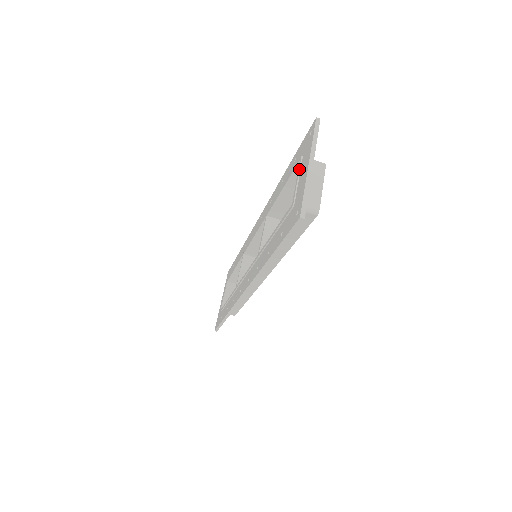
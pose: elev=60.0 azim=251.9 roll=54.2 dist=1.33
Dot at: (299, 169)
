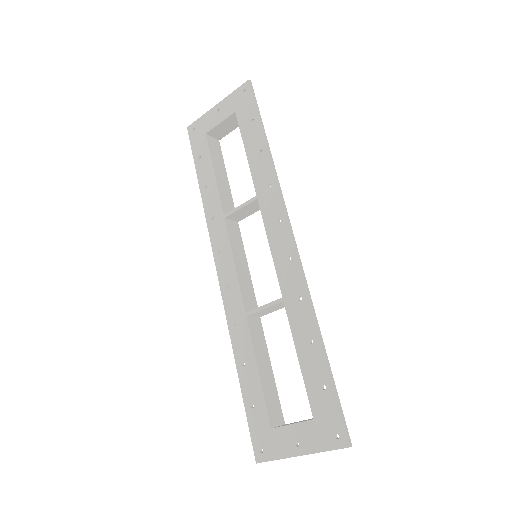
Dot at: (302, 427)
